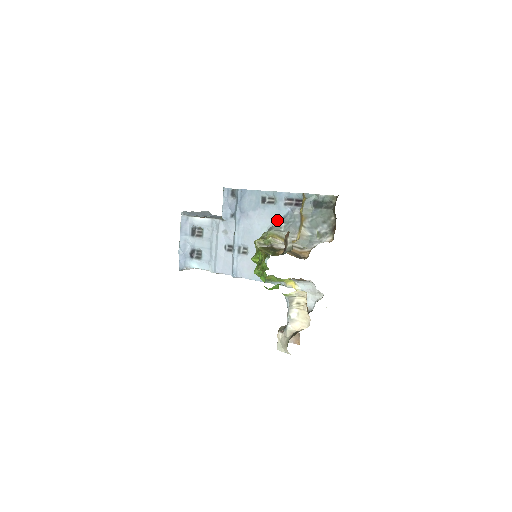
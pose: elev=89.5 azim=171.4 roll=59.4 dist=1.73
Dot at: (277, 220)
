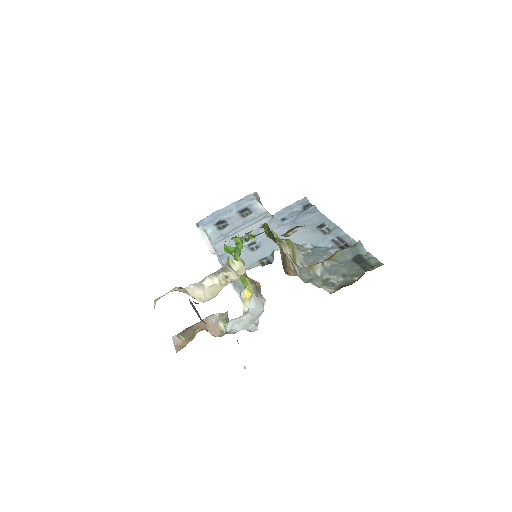
Dot at: (310, 244)
